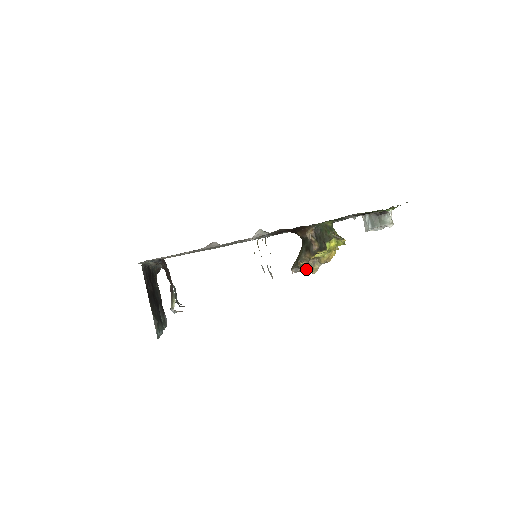
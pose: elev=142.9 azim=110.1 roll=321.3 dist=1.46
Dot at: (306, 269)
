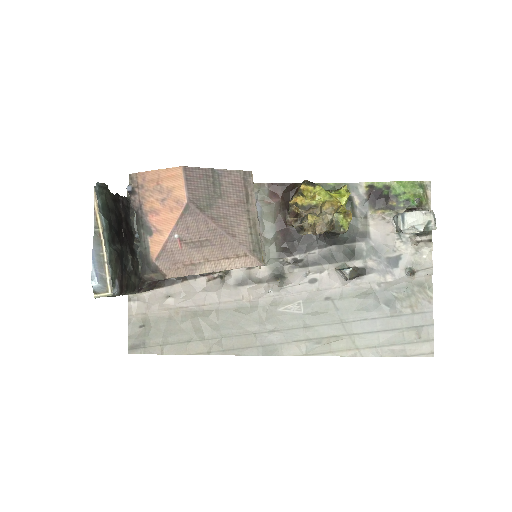
Dot at: (307, 224)
